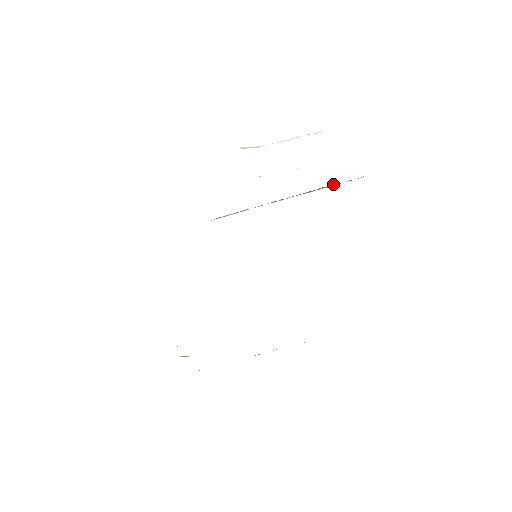
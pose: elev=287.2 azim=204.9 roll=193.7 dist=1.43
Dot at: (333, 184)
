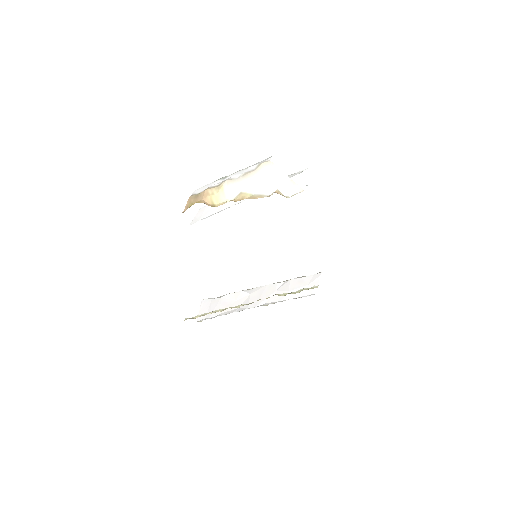
Dot at: occluded
